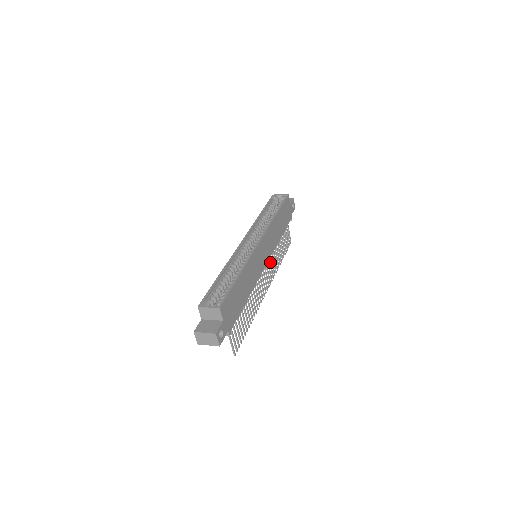
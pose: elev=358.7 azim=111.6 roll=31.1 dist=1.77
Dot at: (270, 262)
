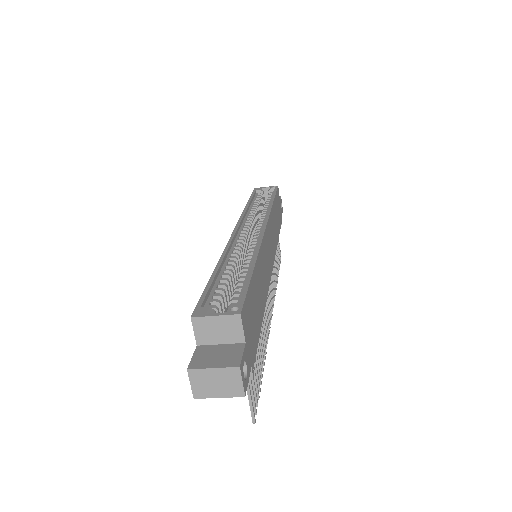
Dot at: occluded
